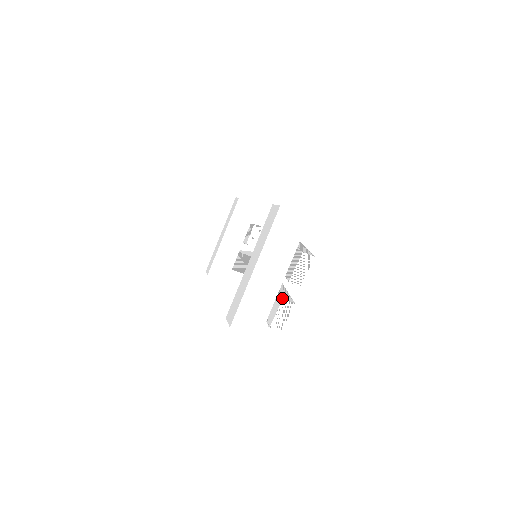
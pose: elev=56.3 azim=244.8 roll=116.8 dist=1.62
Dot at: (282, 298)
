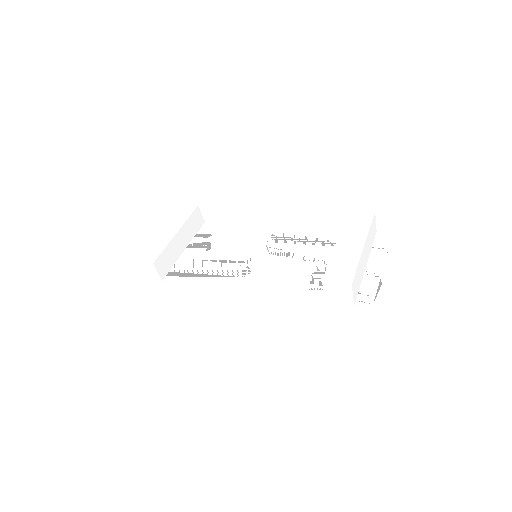
Dot at: occluded
